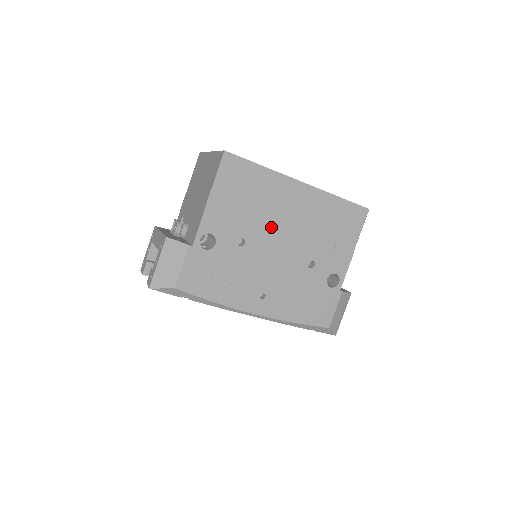
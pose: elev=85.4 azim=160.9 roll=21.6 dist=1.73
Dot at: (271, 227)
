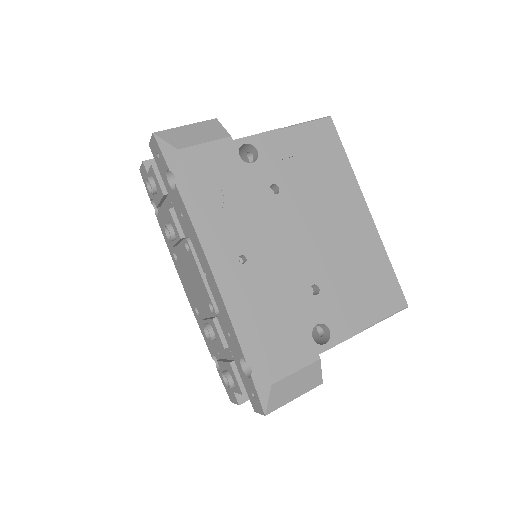
Dot at: (311, 211)
